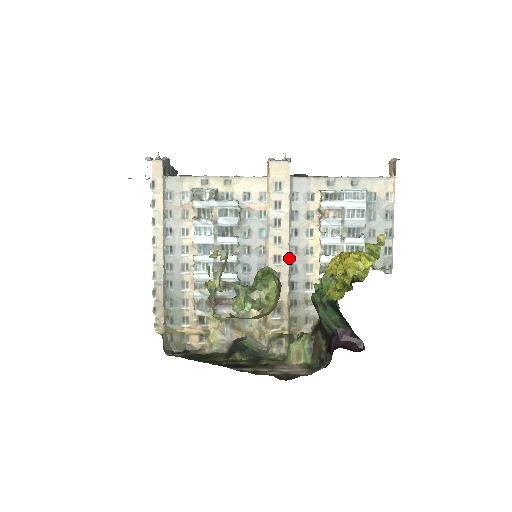
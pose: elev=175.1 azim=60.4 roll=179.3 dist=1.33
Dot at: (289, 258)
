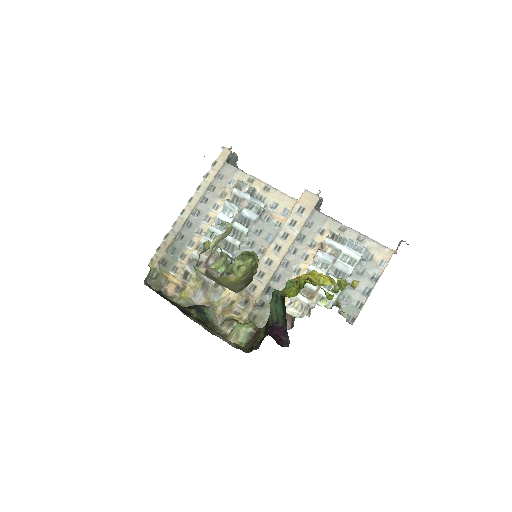
Dot at: (278, 266)
